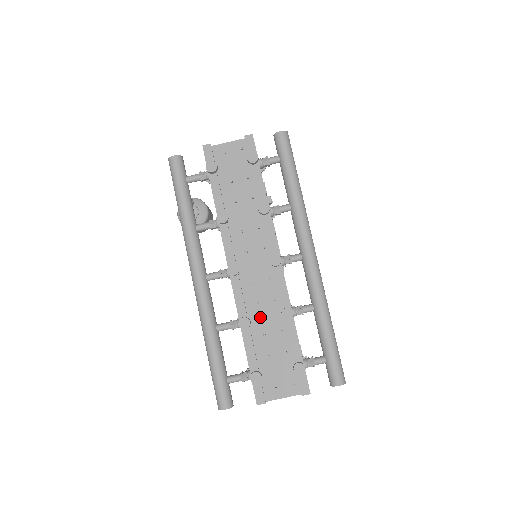
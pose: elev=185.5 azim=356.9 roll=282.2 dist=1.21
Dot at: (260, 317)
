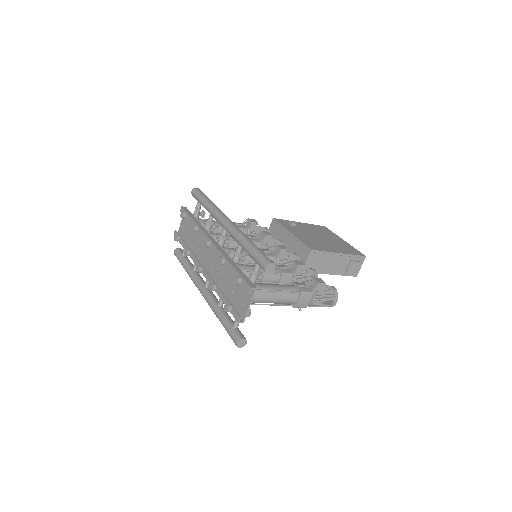
Dot at: (222, 277)
